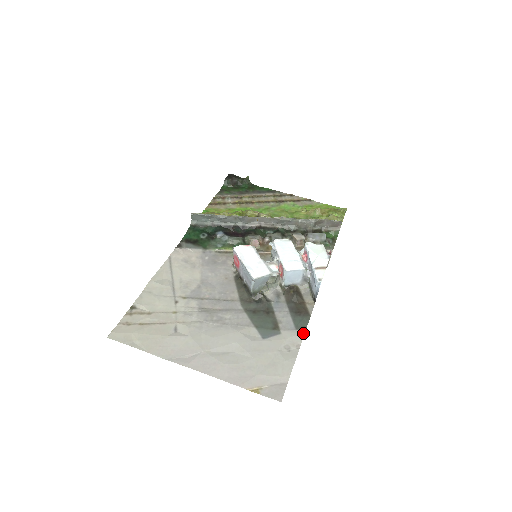
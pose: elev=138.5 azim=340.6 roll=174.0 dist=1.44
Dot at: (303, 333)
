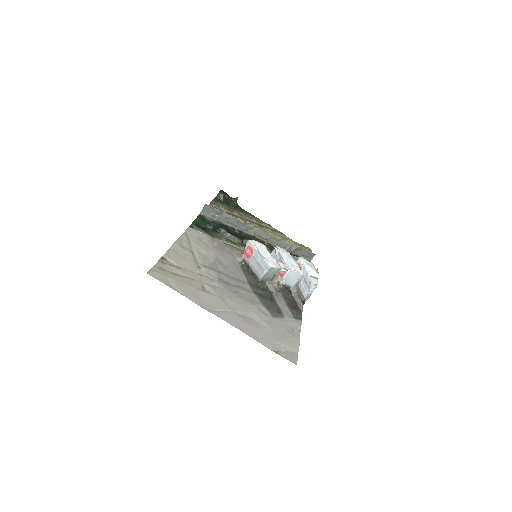
Dot at: (300, 323)
